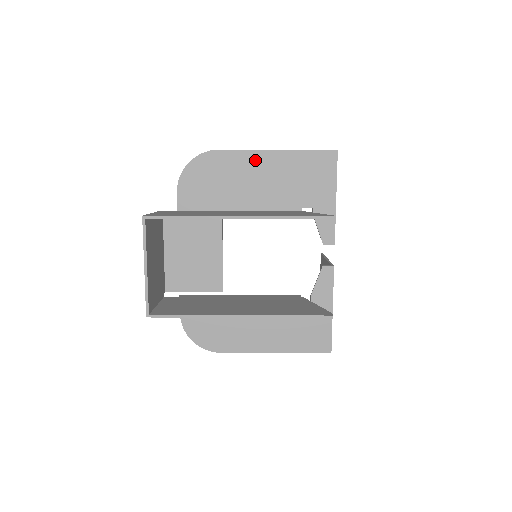
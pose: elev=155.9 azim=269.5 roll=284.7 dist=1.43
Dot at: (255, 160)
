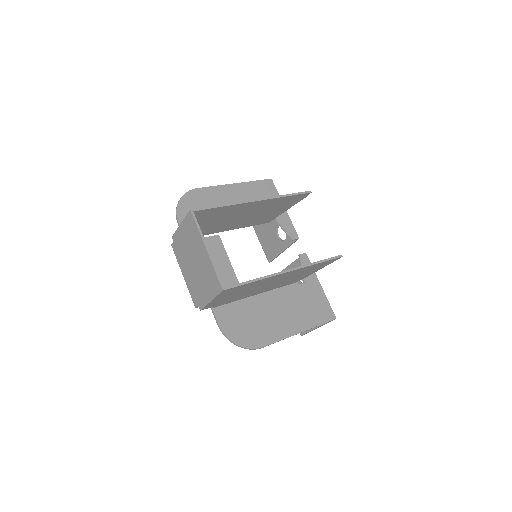
Dot at: (225, 192)
